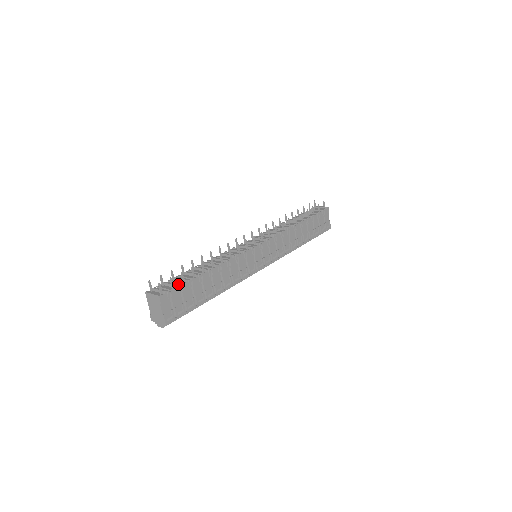
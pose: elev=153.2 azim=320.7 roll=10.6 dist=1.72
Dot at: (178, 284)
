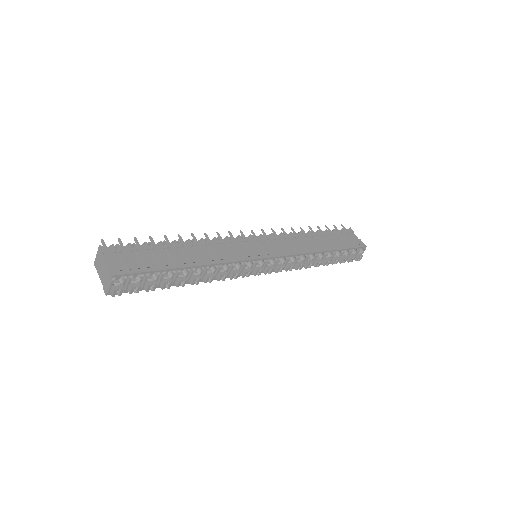
Dot at: occluded
